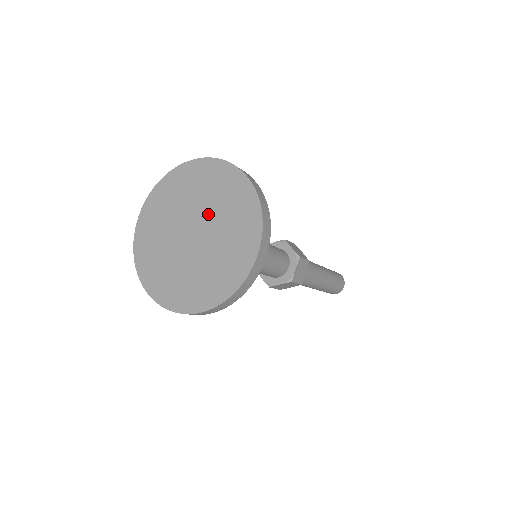
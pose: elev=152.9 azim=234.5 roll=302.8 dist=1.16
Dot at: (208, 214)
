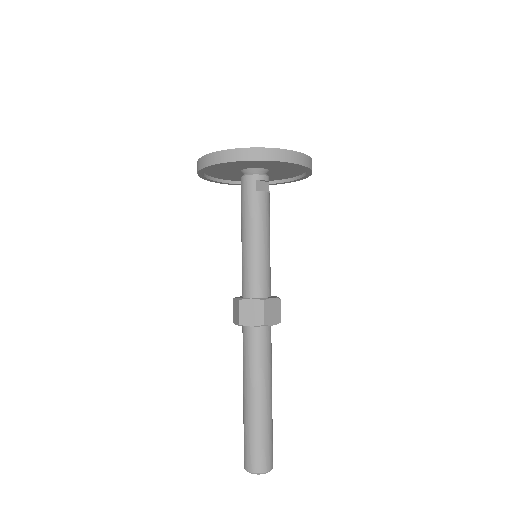
Dot at: occluded
